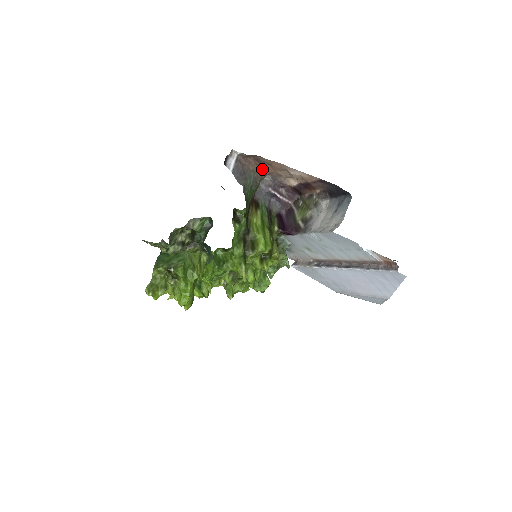
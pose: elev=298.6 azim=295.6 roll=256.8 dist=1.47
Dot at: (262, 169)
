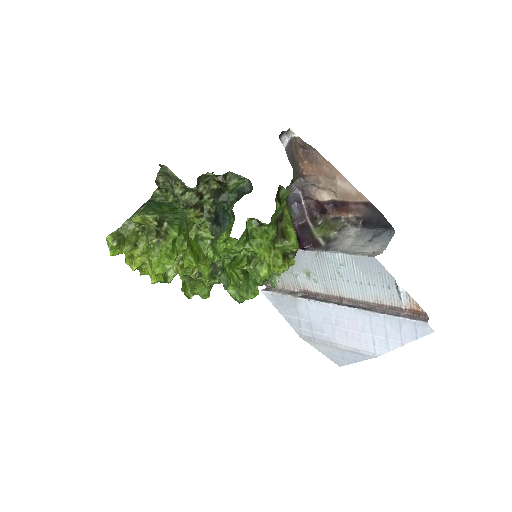
Dot at: (303, 167)
